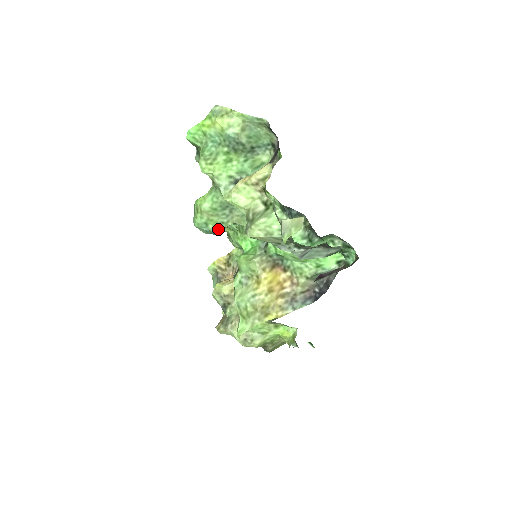
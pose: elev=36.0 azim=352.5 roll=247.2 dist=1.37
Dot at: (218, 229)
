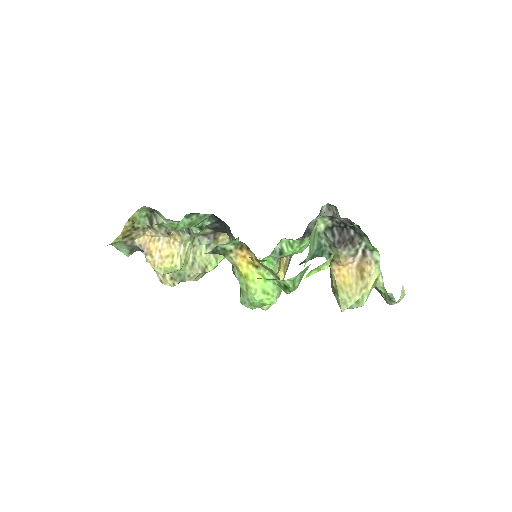
Dot at: occluded
